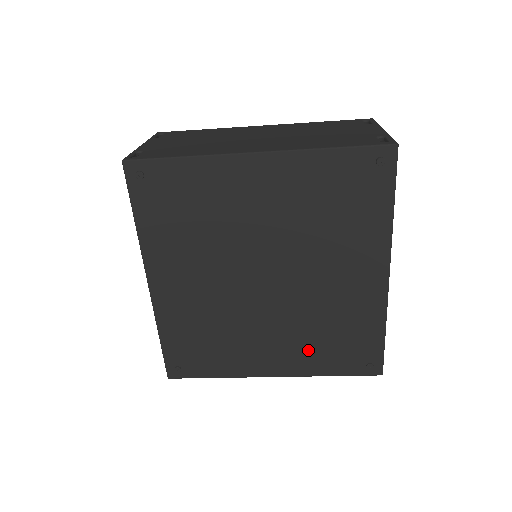
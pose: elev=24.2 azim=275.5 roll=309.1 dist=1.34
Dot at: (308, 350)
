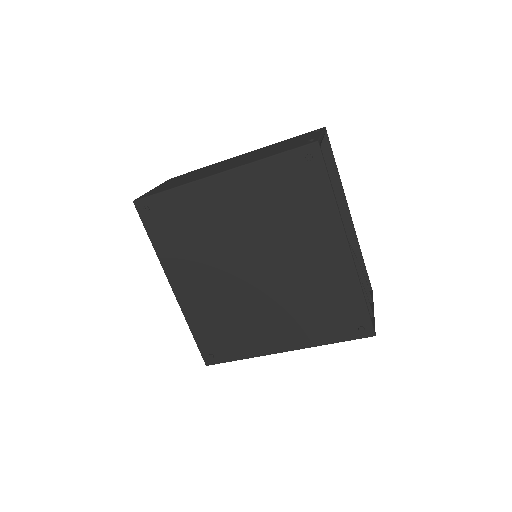
Dot at: (306, 323)
